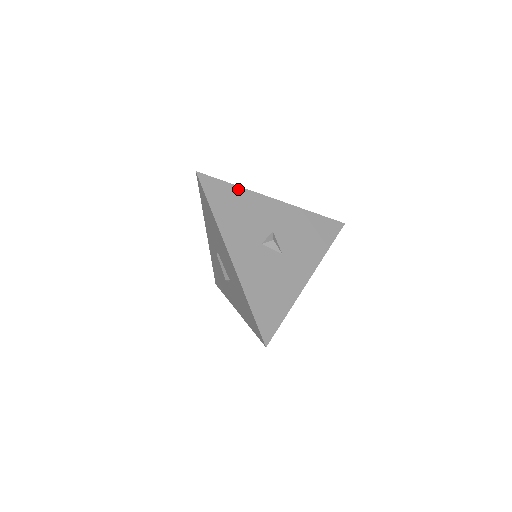
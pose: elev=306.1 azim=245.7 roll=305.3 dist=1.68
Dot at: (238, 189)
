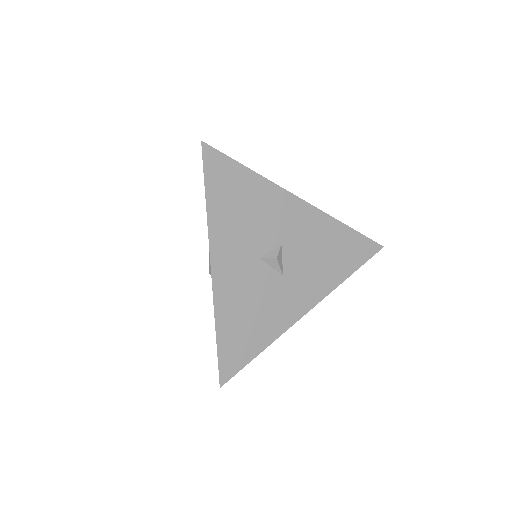
Dot at: (254, 176)
